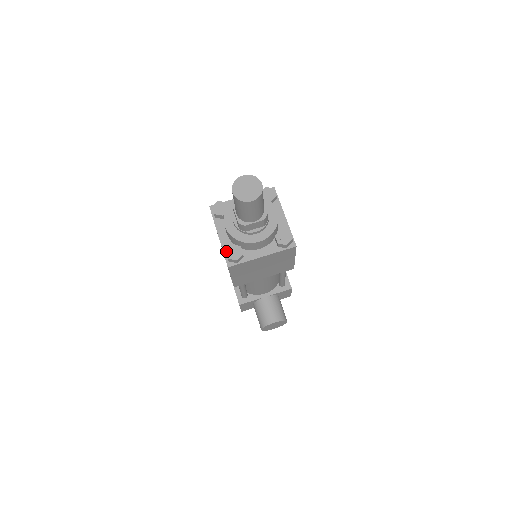
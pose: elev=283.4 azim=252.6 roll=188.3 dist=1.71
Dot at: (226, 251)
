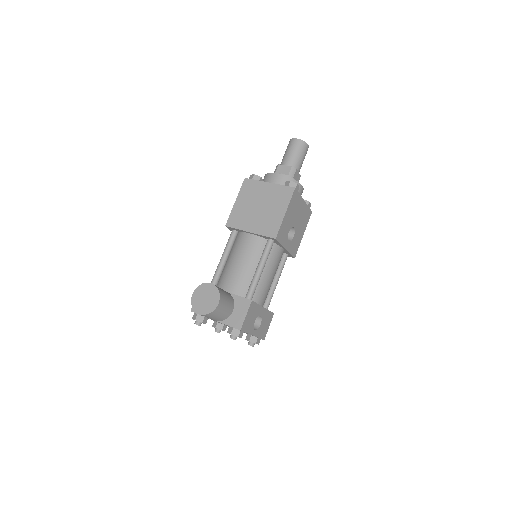
Dot at: occluded
